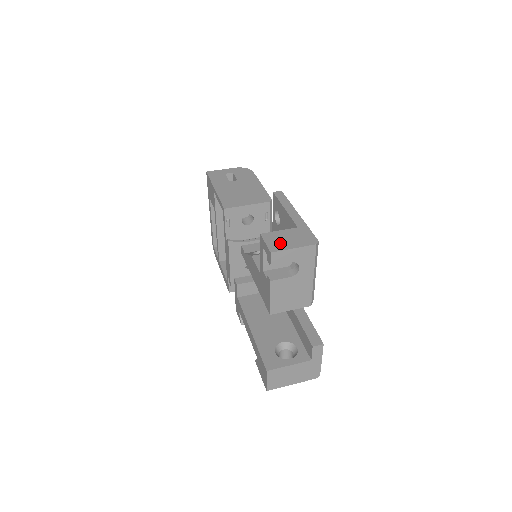
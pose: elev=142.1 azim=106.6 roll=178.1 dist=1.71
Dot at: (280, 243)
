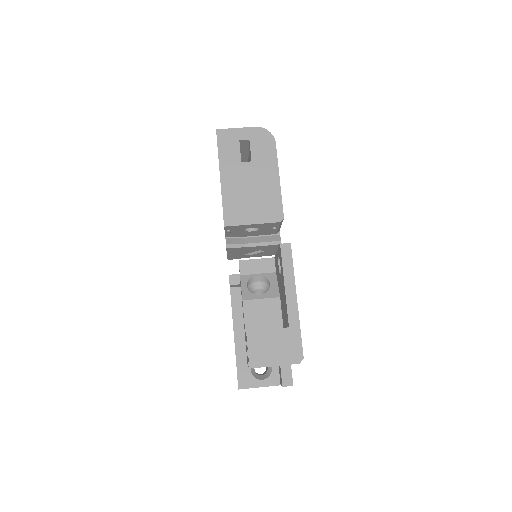
Dot at: (263, 354)
